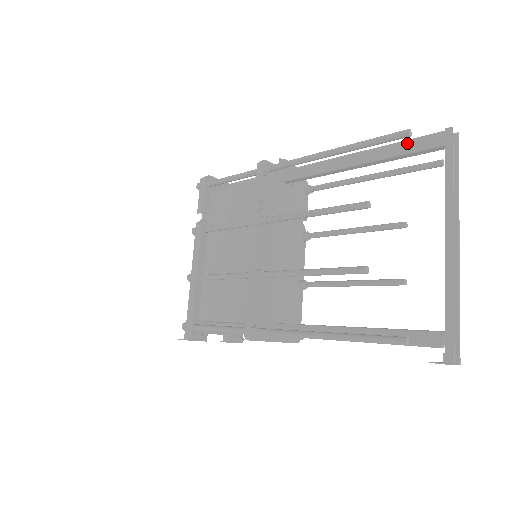
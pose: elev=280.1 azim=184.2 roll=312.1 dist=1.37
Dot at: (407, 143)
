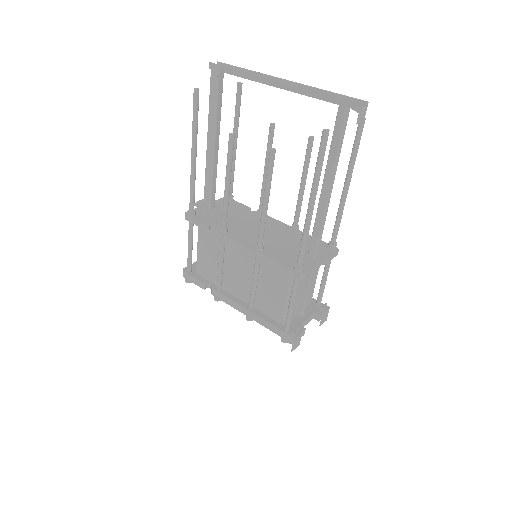
Dot at: (211, 99)
